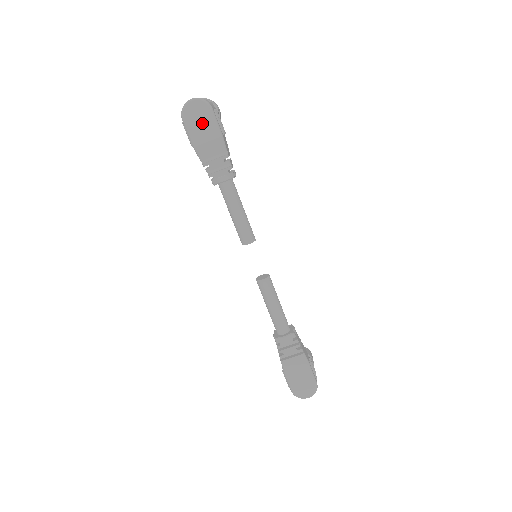
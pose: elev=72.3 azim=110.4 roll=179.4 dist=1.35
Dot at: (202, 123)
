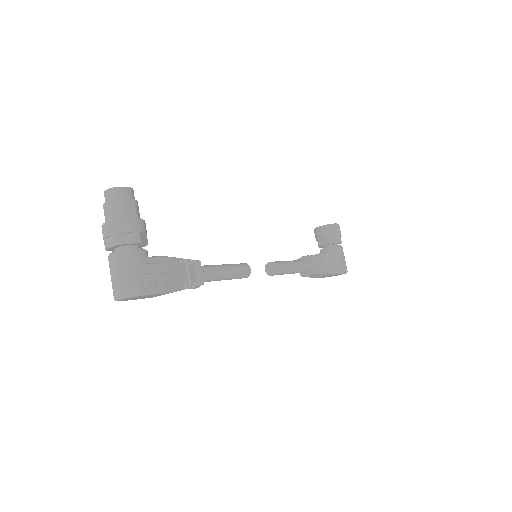
Dot at: (144, 297)
